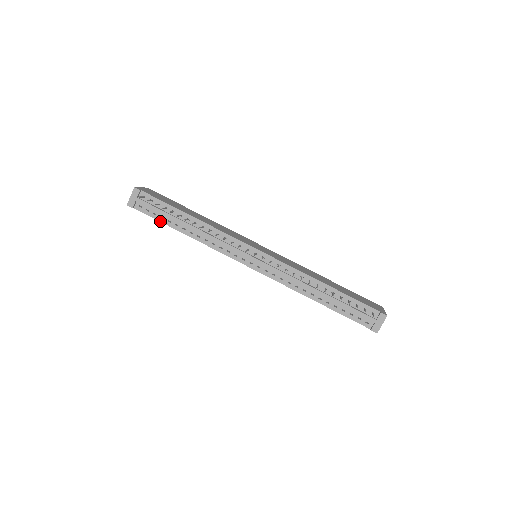
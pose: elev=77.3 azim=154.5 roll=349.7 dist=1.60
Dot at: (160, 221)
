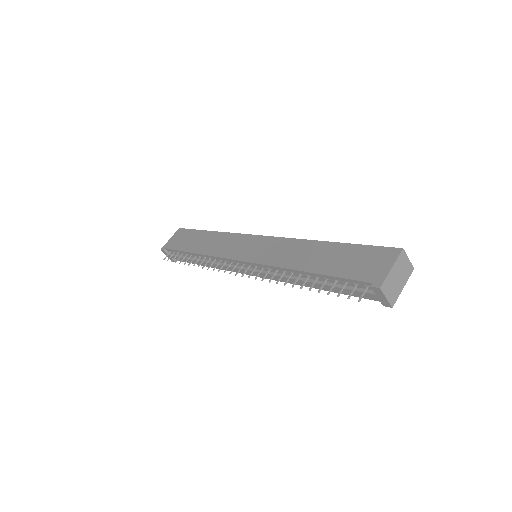
Dot at: occluded
